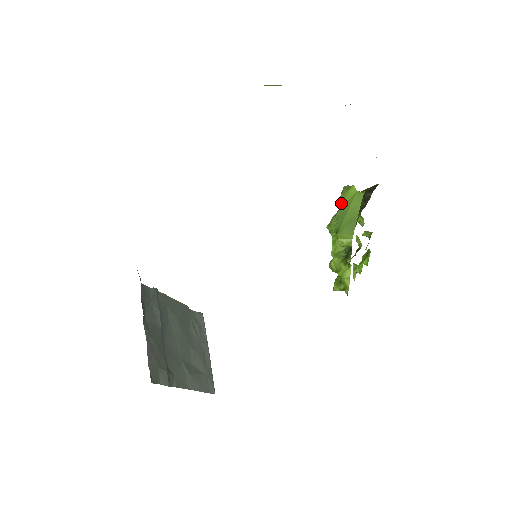
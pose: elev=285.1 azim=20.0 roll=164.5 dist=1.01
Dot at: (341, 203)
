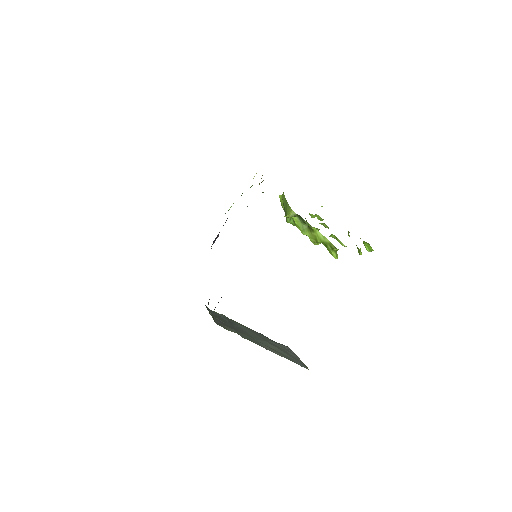
Dot at: (283, 208)
